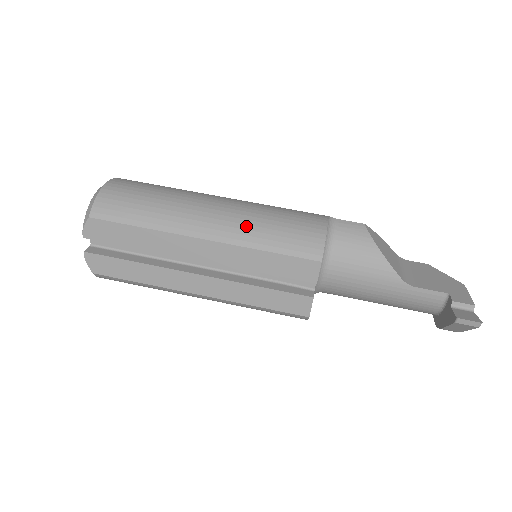
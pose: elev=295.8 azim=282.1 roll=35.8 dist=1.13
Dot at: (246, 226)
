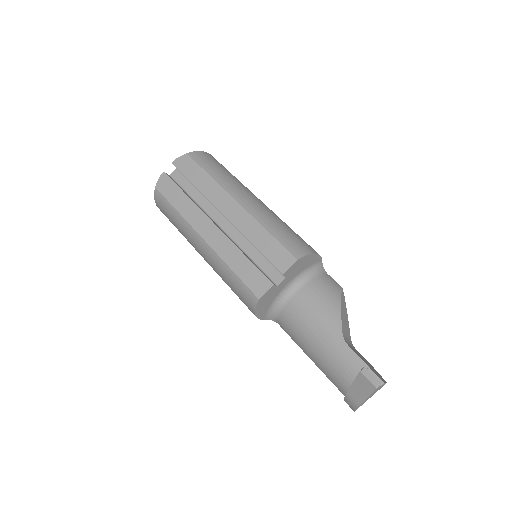
Dot at: (268, 215)
